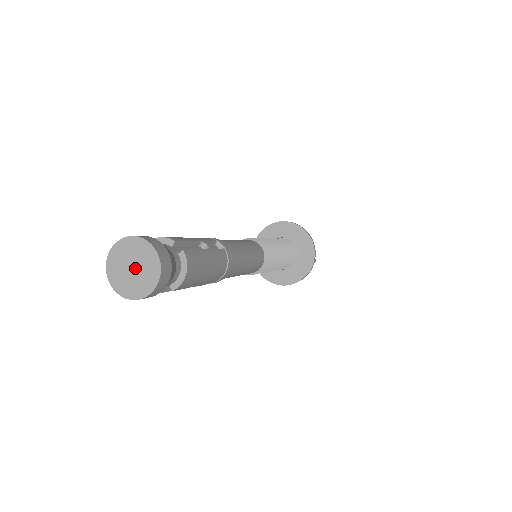
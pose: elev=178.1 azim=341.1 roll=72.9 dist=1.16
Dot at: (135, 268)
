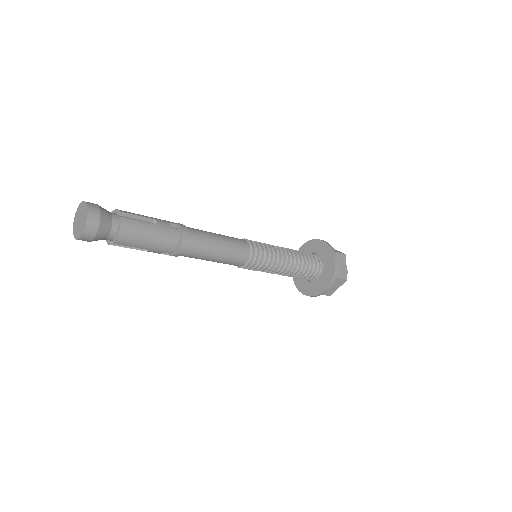
Dot at: (80, 220)
